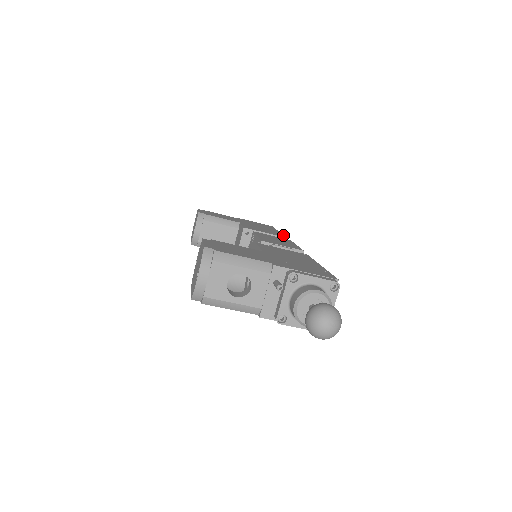
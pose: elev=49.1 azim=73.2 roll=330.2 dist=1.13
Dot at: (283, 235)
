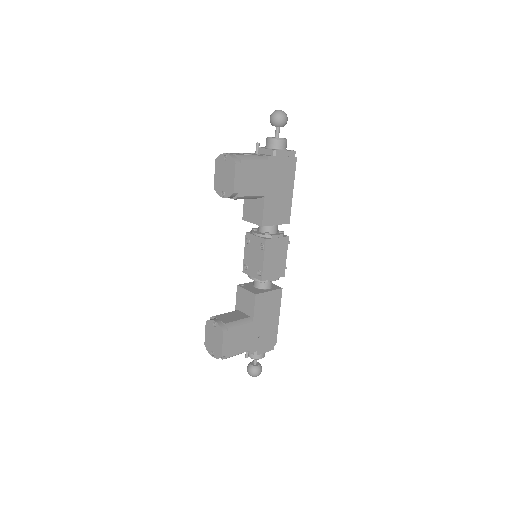
Dot at: (290, 213)
